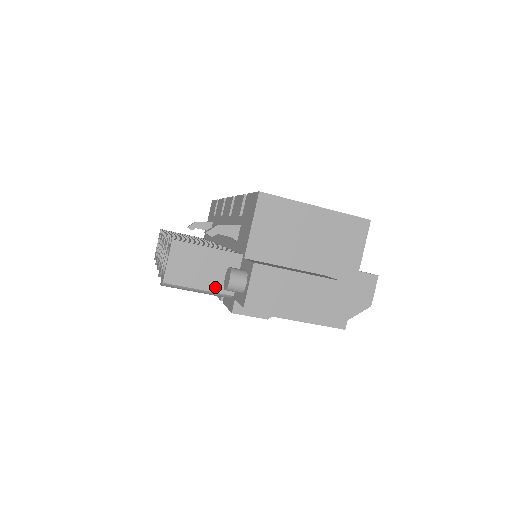
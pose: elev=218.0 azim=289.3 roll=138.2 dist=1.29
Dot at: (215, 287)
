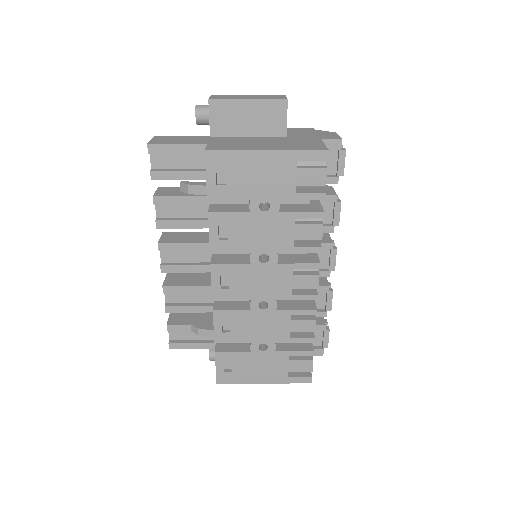
Dot at: occluded
